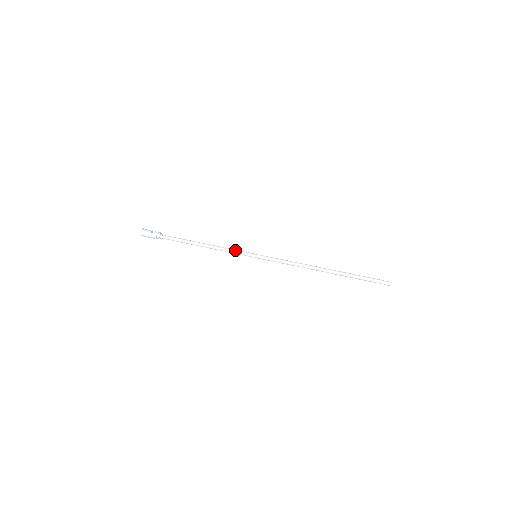
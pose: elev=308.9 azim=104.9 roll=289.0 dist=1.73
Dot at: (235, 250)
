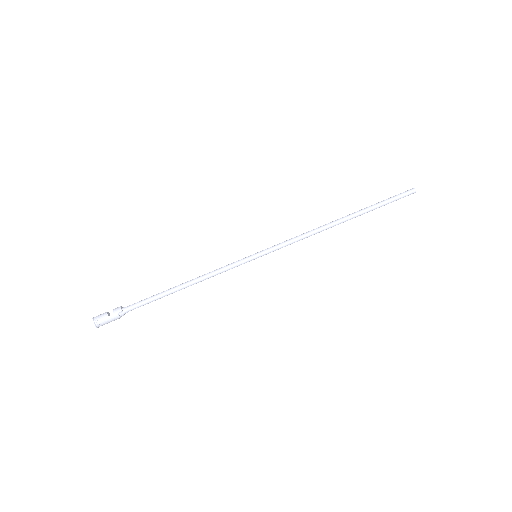
Dot at: (228, 266)
